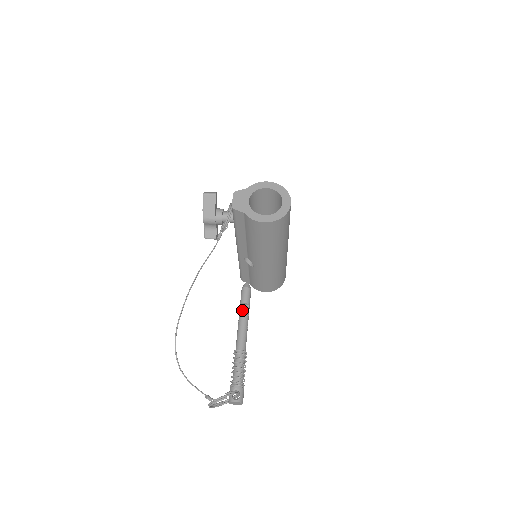
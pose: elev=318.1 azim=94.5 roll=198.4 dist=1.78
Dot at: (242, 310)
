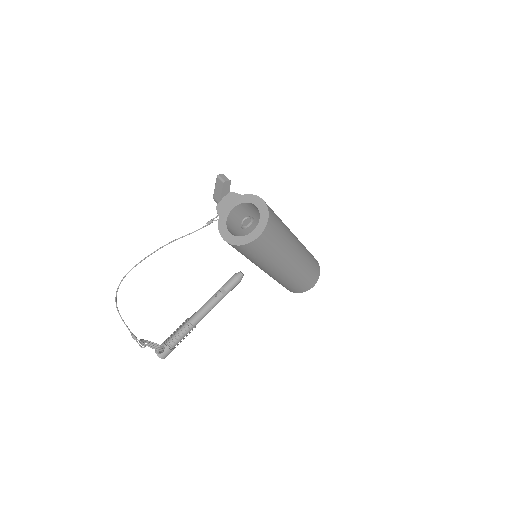
Dot at: (217, 292)
